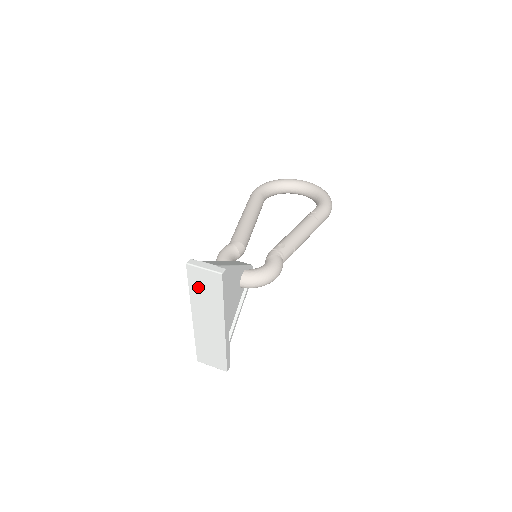
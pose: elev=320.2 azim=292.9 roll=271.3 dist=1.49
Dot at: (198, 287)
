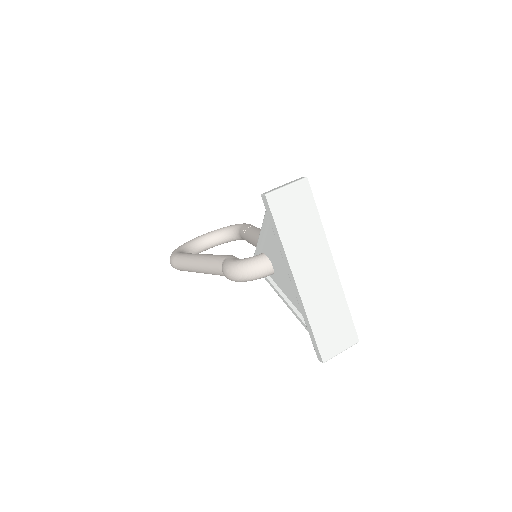
Dot at: (288, 222)
